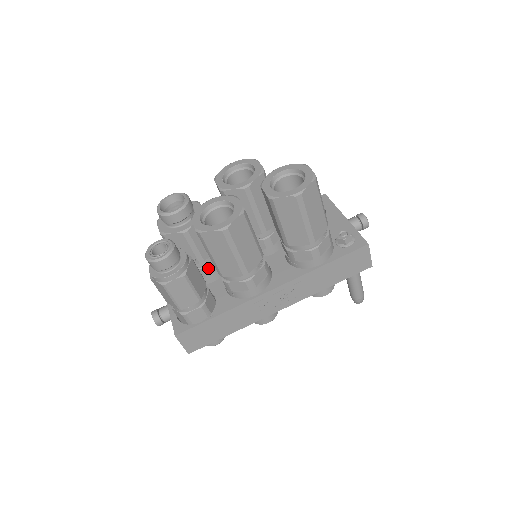
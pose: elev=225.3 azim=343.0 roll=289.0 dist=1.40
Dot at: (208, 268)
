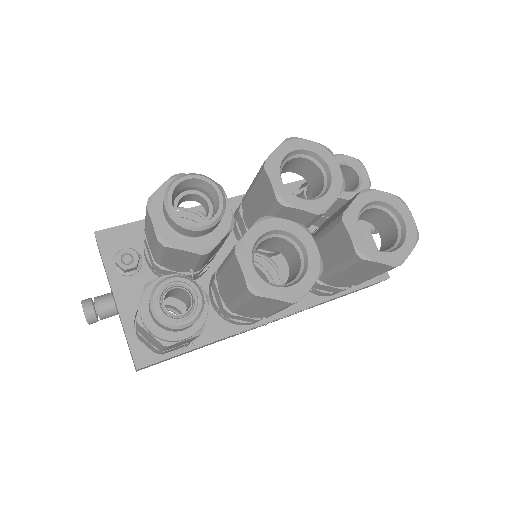
Dot at: (197, 273)
